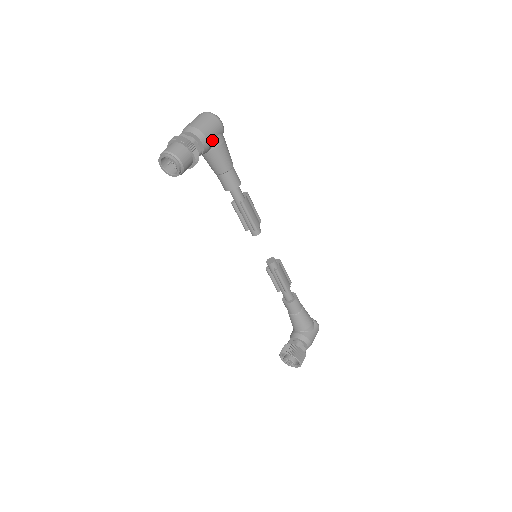
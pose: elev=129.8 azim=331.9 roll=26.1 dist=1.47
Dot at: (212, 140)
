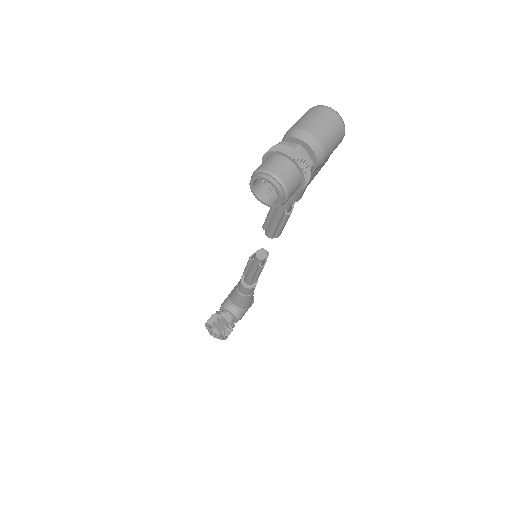
Dot at: occluded
